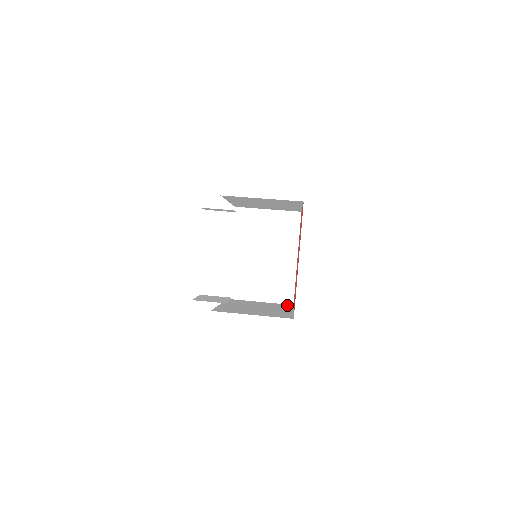
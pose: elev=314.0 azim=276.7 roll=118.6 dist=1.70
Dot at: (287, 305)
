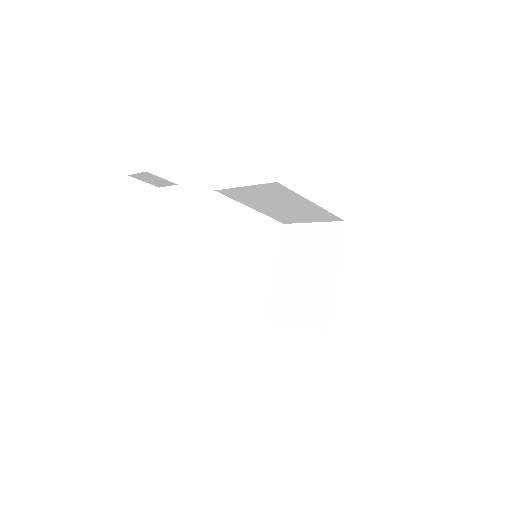
Dot at: occluded
